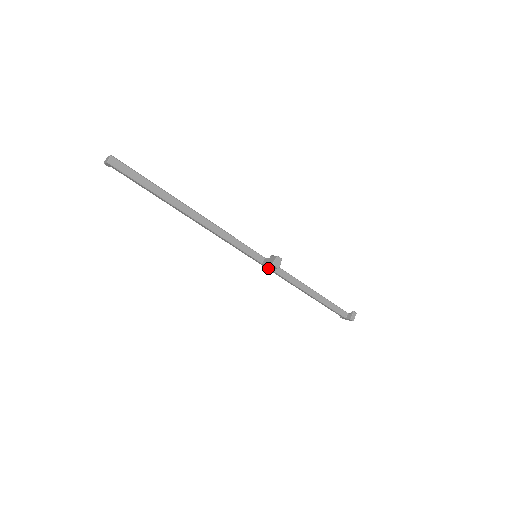
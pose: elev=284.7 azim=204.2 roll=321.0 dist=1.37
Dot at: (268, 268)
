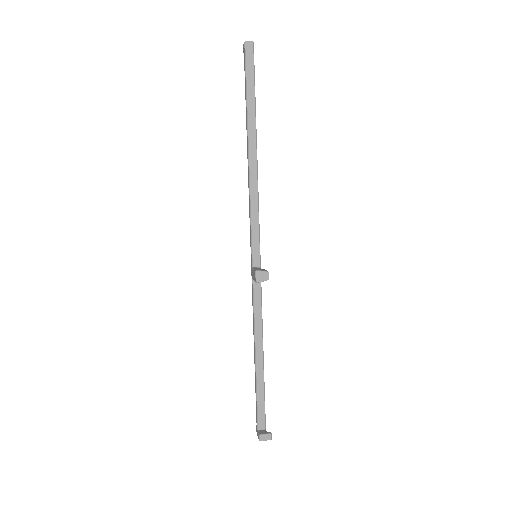
Dot at: (252, 280)
